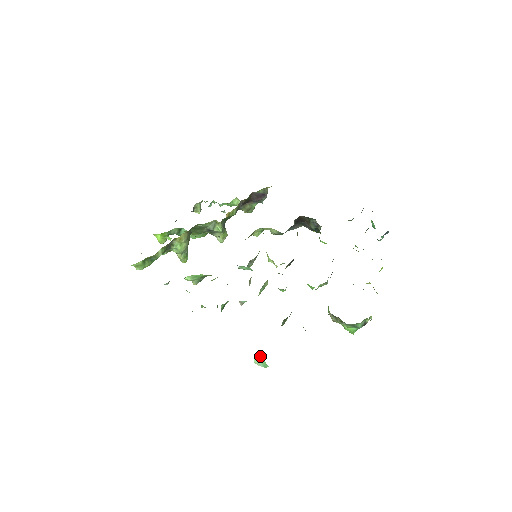
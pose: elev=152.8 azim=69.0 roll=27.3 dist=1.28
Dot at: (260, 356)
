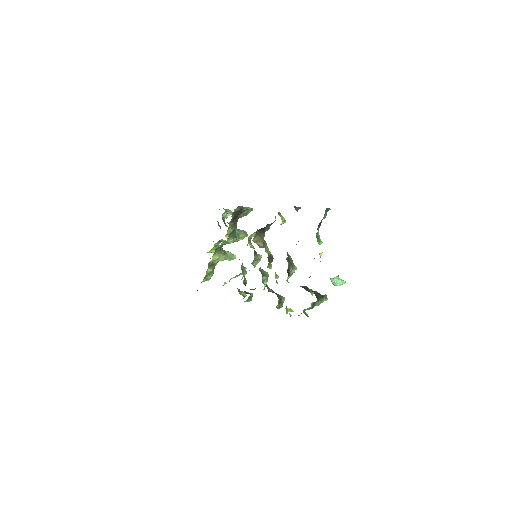
Dot at: (333, 279)
